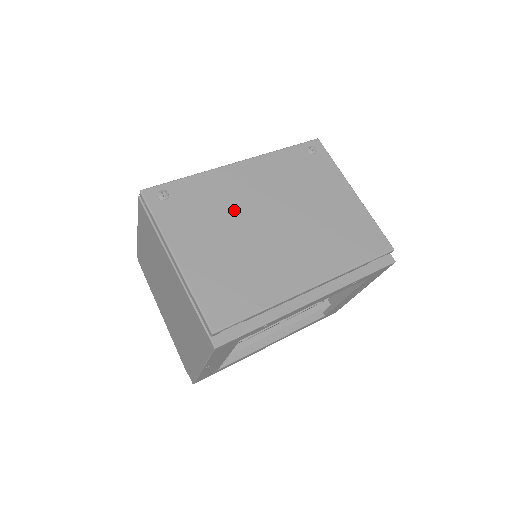
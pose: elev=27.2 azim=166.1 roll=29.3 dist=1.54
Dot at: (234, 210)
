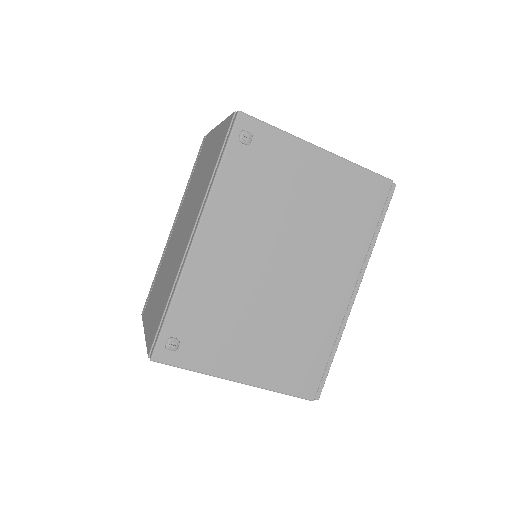
Dot at: (240, 292)
